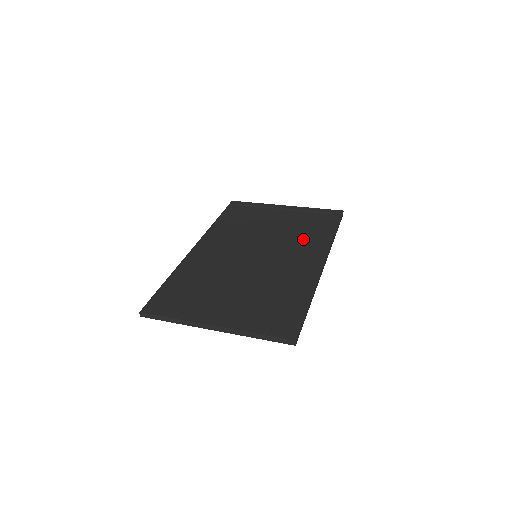
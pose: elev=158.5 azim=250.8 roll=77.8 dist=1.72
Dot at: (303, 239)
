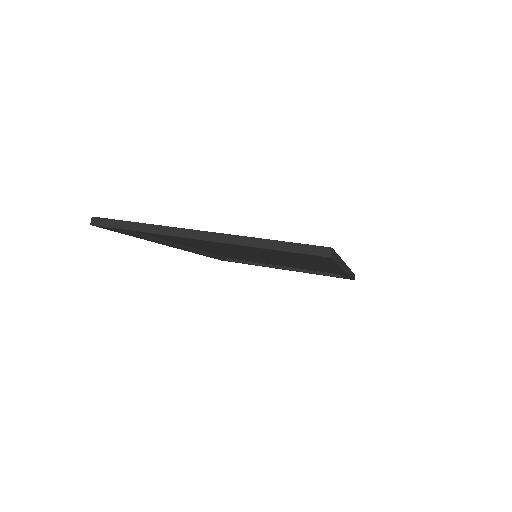
Dot at: (313, 266)
